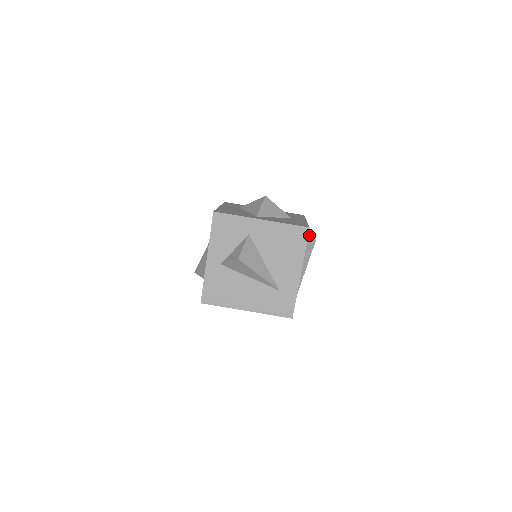
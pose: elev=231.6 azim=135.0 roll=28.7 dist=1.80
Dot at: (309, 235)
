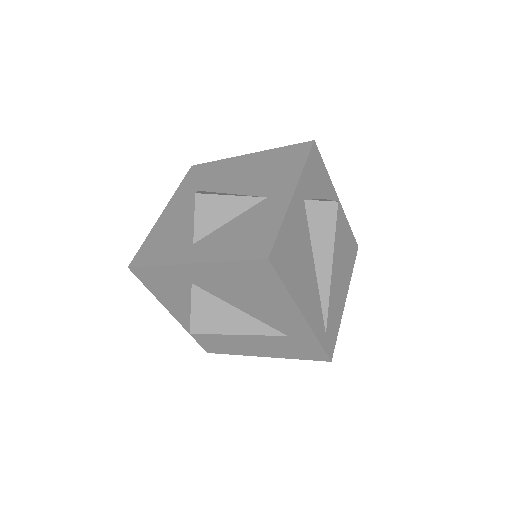
Dot at: (318, 203)
